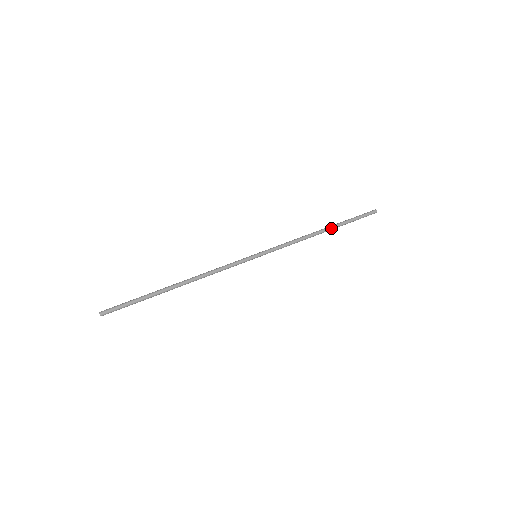
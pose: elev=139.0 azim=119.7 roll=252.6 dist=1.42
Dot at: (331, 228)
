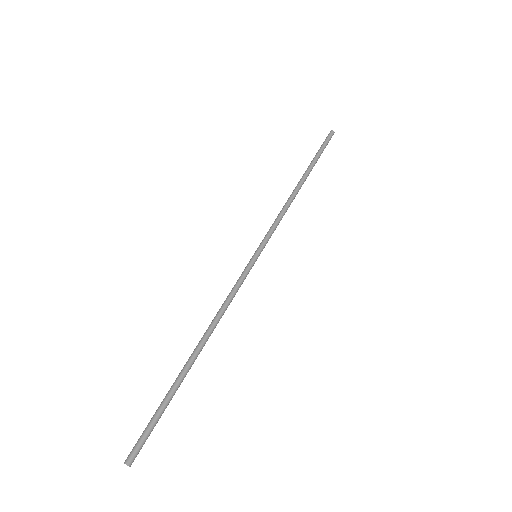
Dot at: (305, 175)
